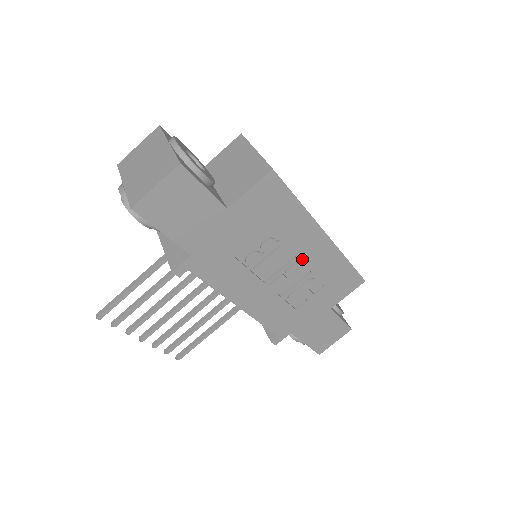
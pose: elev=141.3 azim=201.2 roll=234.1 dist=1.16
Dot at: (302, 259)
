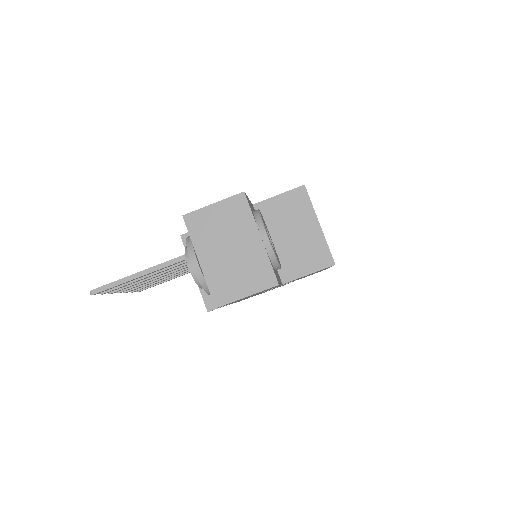
Dot at: (300, 278)
